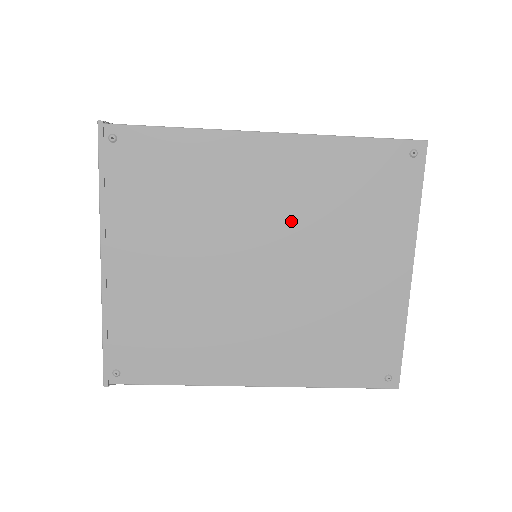
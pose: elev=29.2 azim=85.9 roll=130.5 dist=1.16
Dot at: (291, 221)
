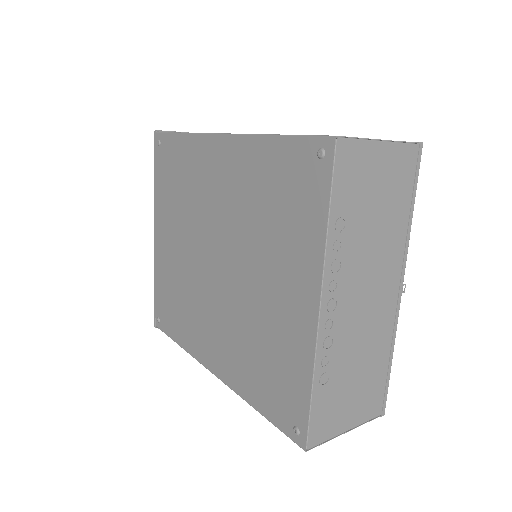
Dot at: (232, 222)
